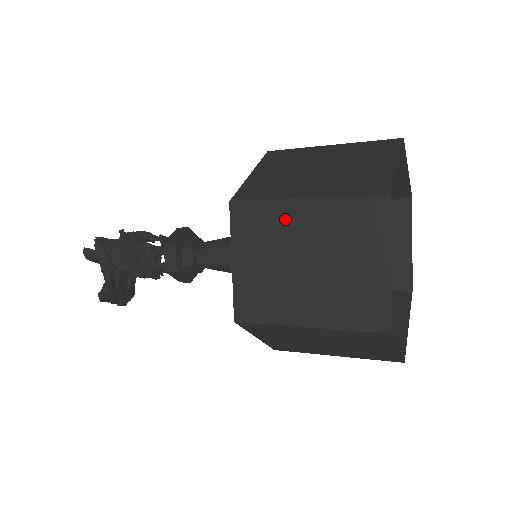
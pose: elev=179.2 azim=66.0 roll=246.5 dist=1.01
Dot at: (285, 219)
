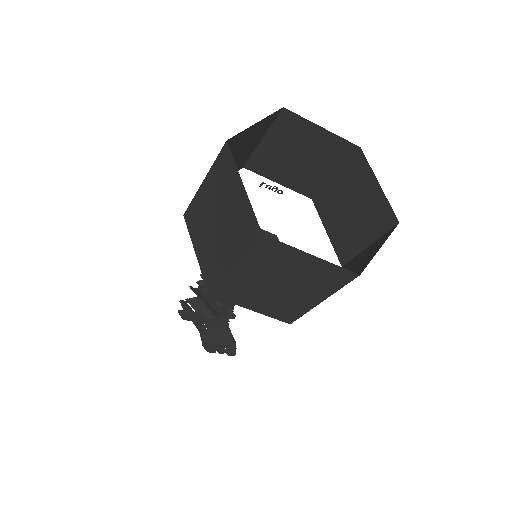
Dot at: (201, 203)
